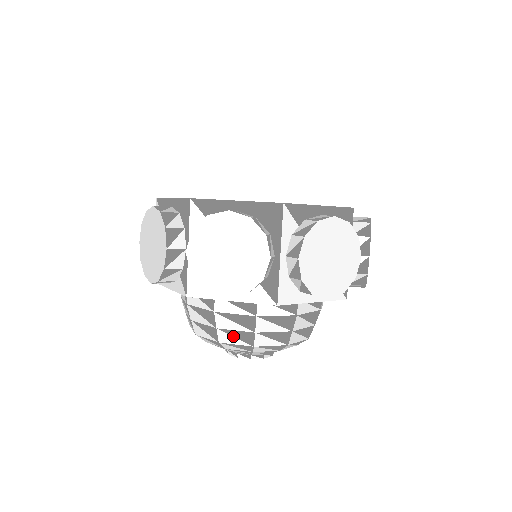
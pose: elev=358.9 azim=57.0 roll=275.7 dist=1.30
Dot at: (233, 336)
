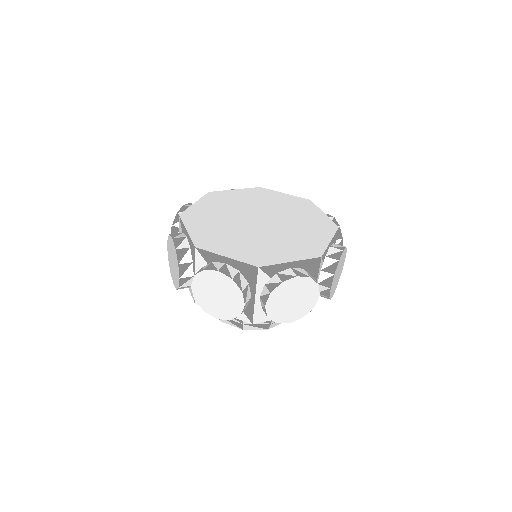
Dot at: (229, 322)
